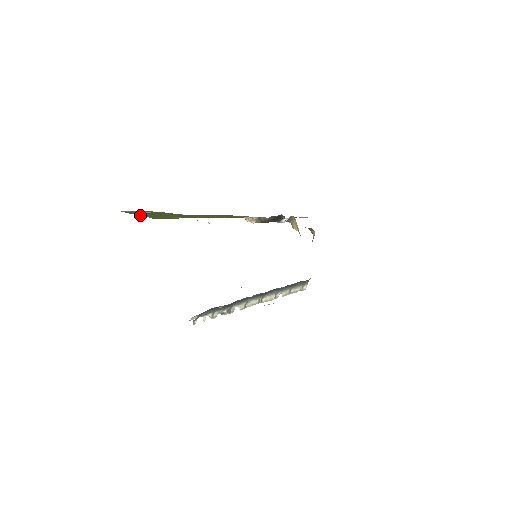
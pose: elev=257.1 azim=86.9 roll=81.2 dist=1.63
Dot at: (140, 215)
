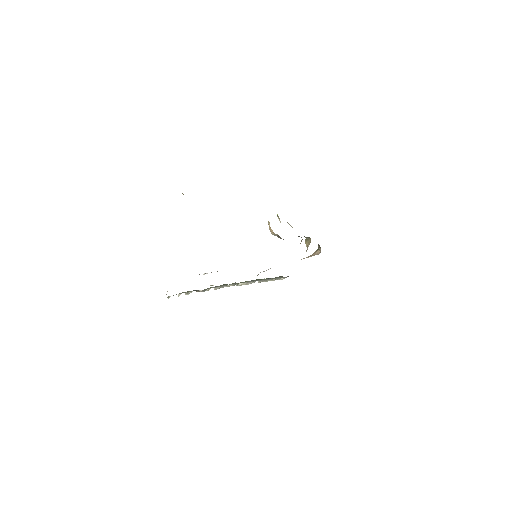
Dot at: occluded
